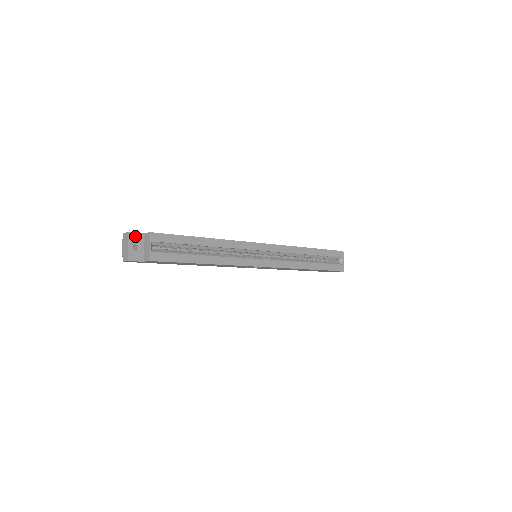
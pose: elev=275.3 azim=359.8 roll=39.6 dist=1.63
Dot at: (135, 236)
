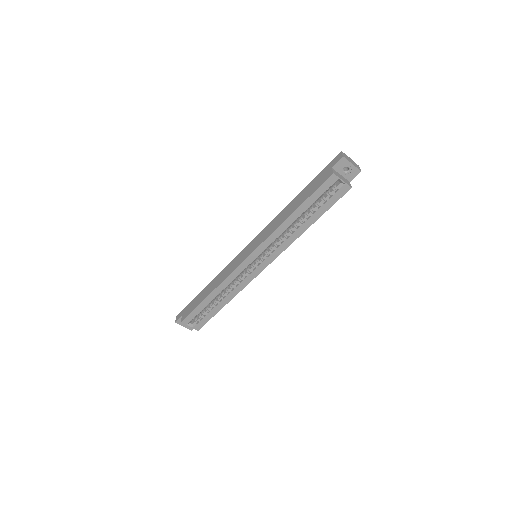
Dot at: (180, 321)
